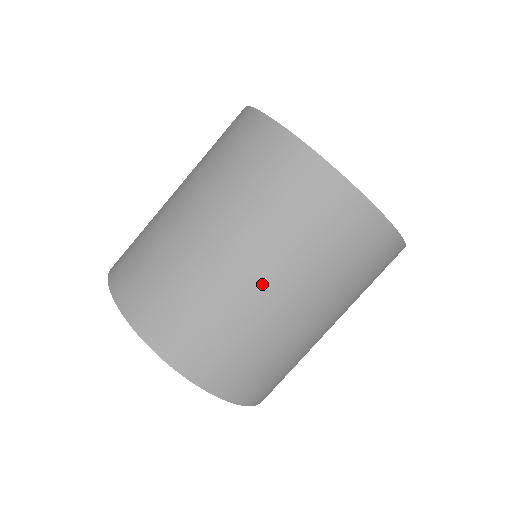
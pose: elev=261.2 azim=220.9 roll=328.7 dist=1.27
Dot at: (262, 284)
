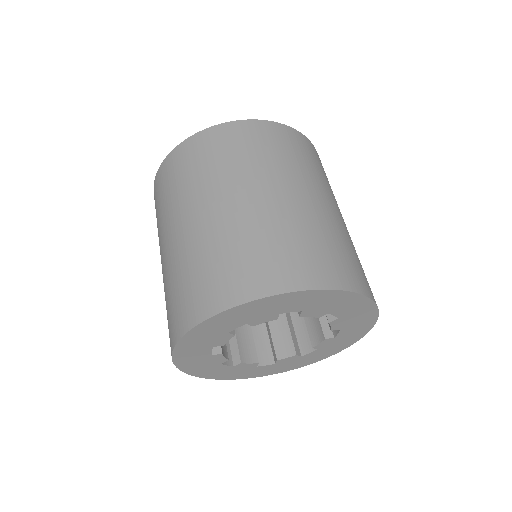
Dot at: (222, 207)
